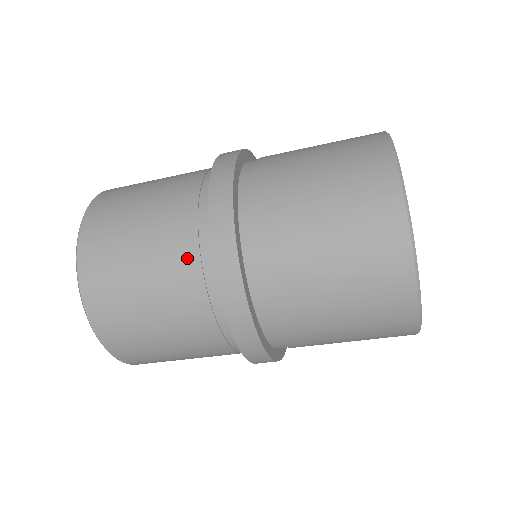
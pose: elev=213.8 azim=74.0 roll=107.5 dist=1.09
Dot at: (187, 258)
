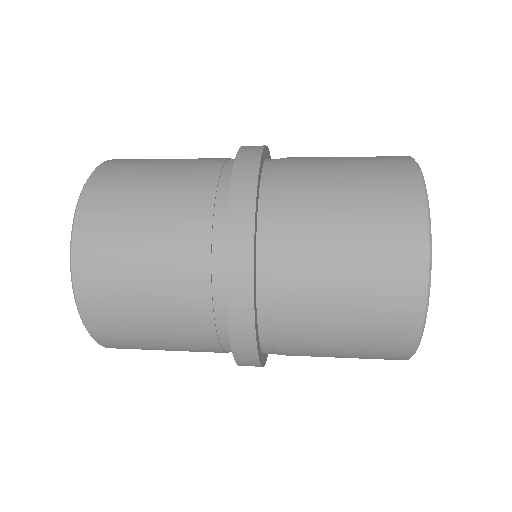
Dot at: occluded
